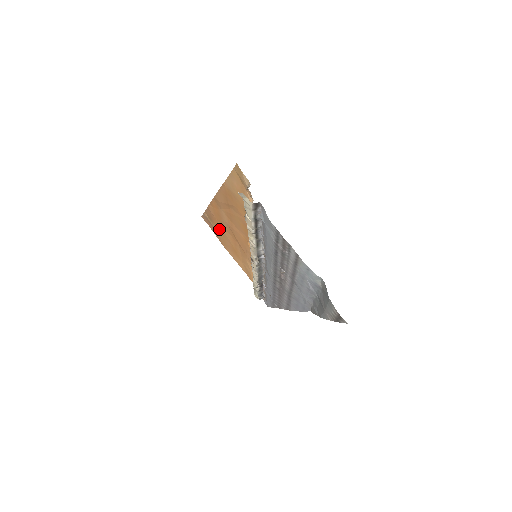
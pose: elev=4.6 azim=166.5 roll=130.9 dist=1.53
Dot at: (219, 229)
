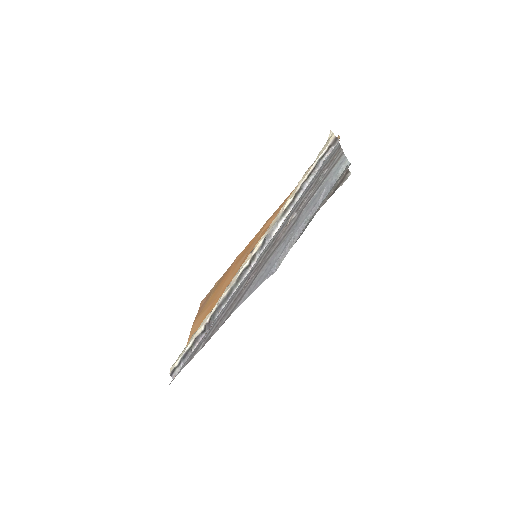
Dot at: (219, 287)
